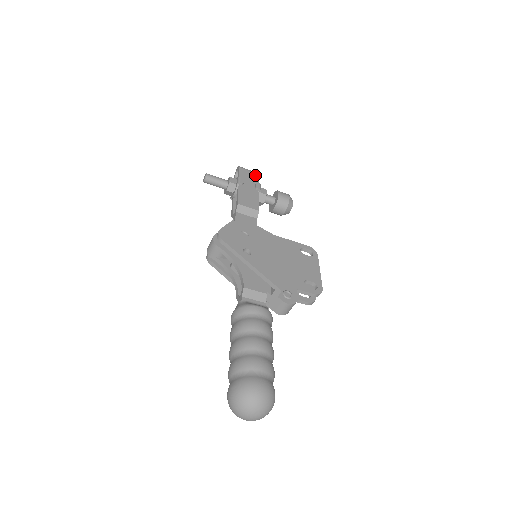
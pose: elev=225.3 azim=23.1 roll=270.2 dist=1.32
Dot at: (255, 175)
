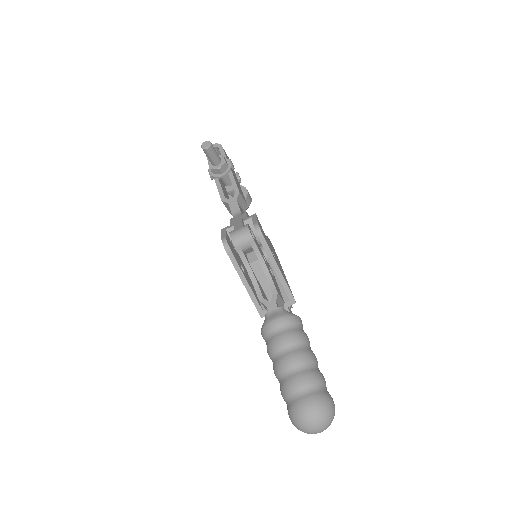
Dot at: occluded
